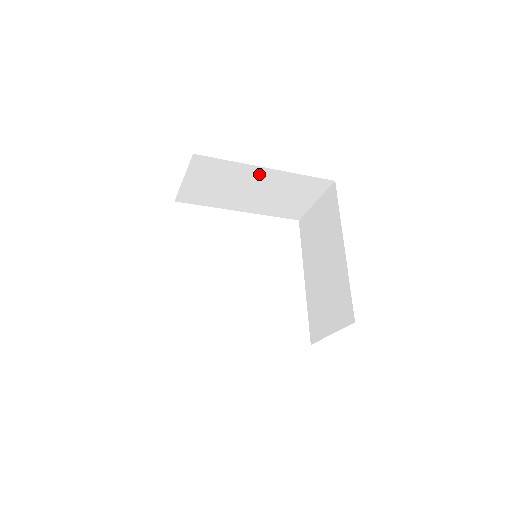
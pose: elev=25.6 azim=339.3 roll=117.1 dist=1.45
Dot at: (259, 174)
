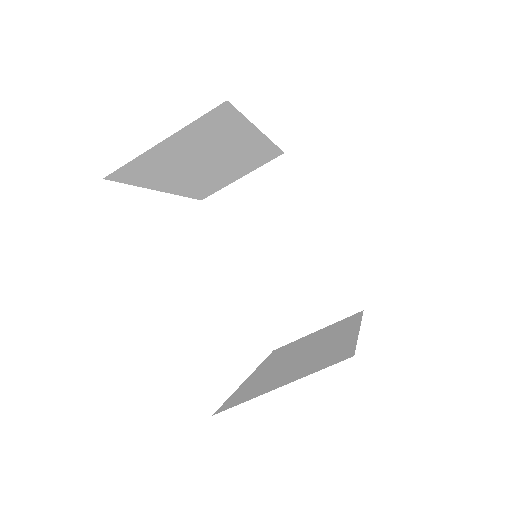
Dot at: (308, 232)
